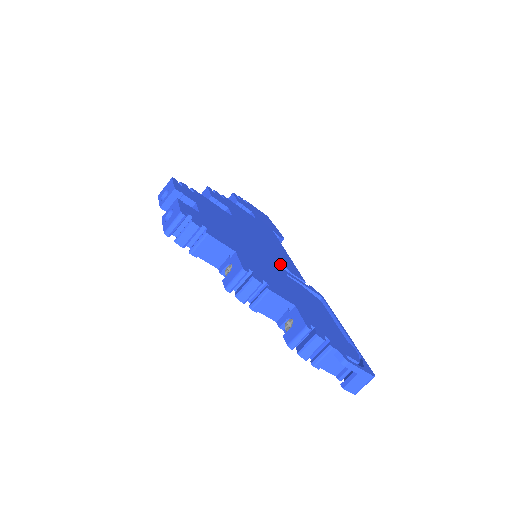
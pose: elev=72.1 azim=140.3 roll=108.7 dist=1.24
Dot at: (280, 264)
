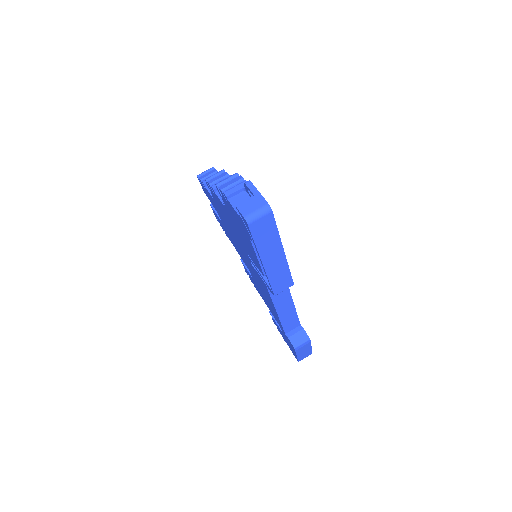
Dot at: occluded
